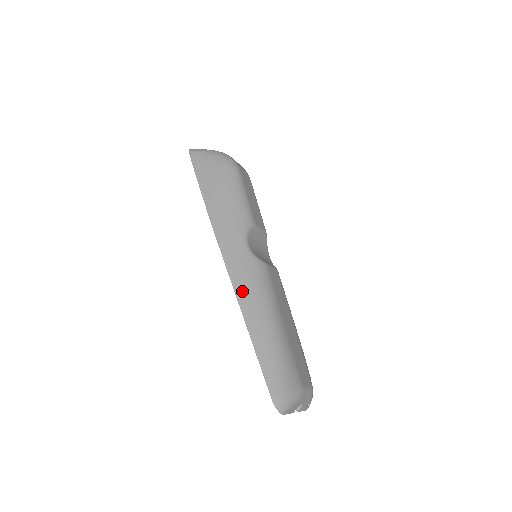
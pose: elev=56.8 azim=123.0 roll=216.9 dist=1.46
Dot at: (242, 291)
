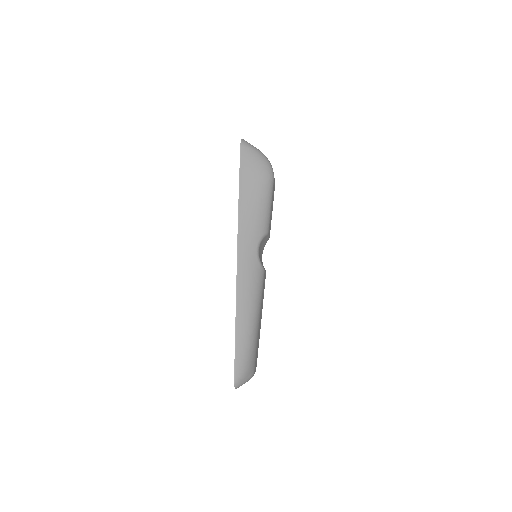
Dot at: (242, 288)
